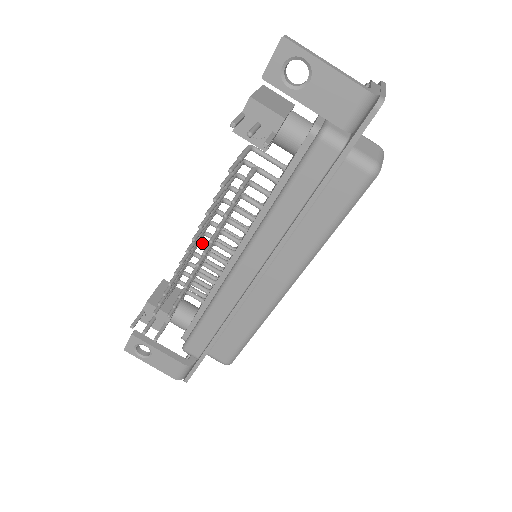
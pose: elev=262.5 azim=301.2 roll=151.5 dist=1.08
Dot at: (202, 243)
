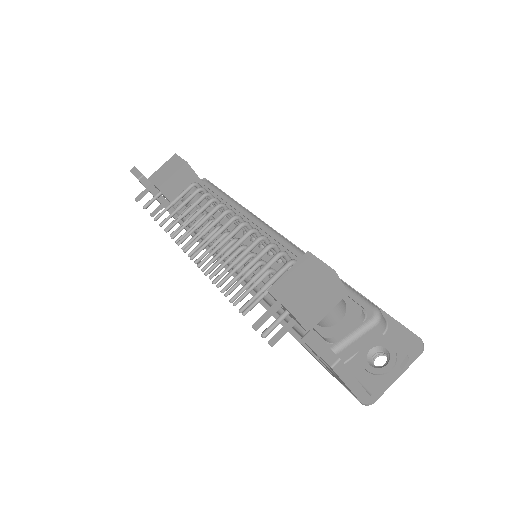
Dot at: (225, 207)
